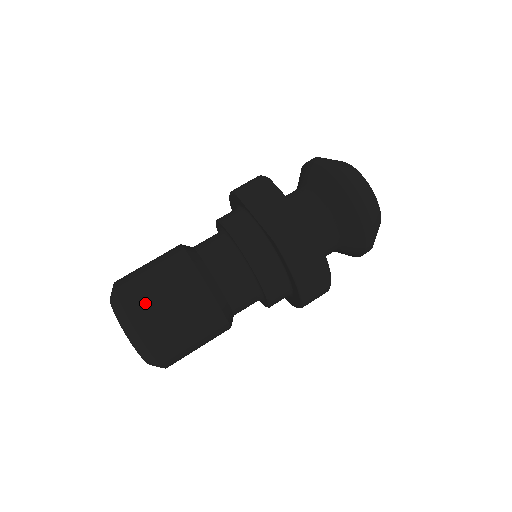
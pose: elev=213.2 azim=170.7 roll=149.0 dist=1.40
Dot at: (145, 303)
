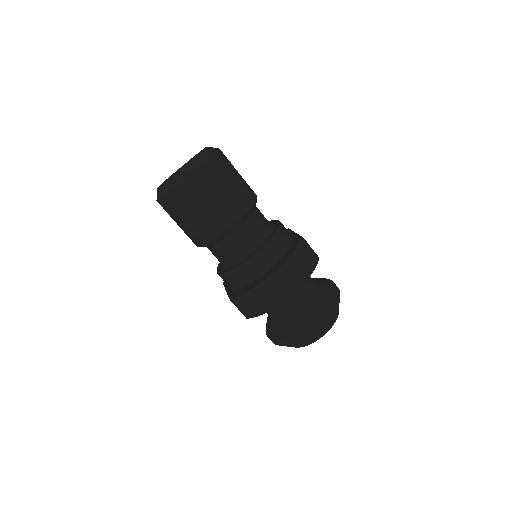
Dot at: (229, 161)
